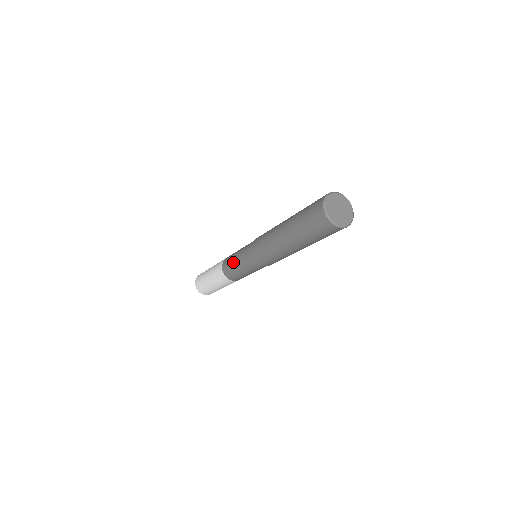
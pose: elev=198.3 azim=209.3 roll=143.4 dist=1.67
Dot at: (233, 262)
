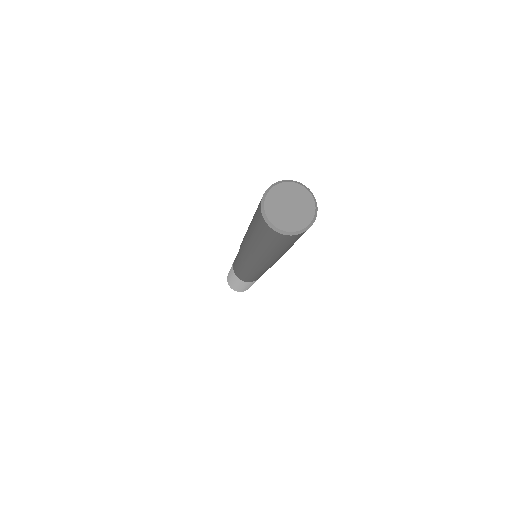
Dot at: (236, 265)
